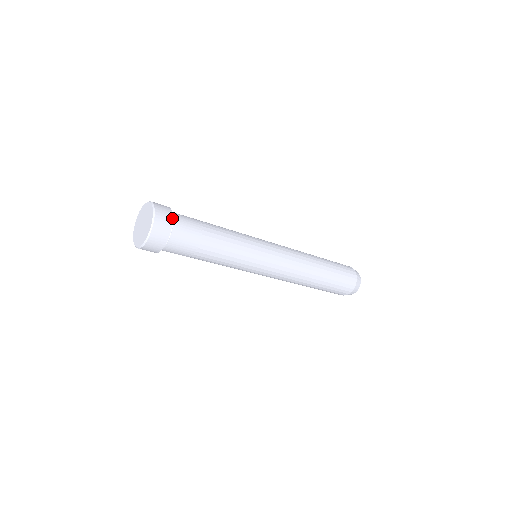
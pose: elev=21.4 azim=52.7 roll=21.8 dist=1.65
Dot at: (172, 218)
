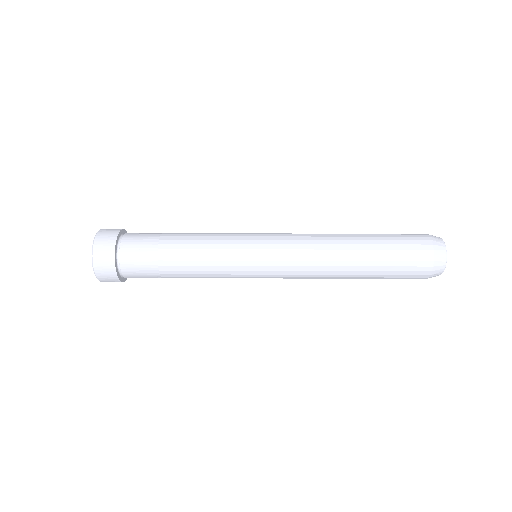
Dot at: (117, 277)
